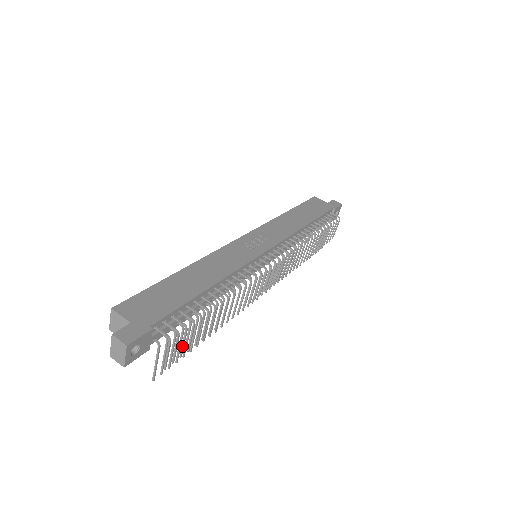
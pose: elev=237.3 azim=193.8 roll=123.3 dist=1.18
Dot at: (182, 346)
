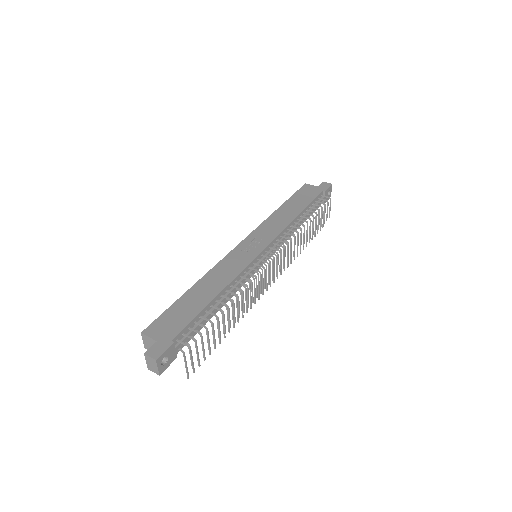
Dot at: (203, 349)
